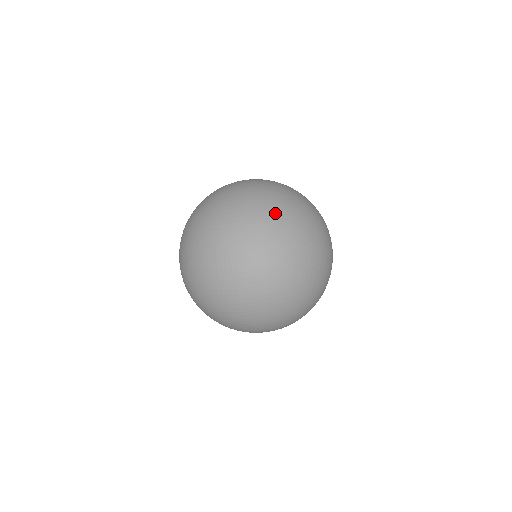
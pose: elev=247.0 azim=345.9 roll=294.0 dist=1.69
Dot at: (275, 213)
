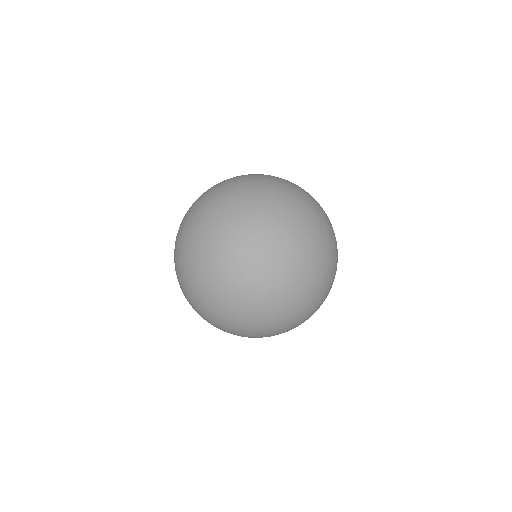
Dot at: (271, 176)
